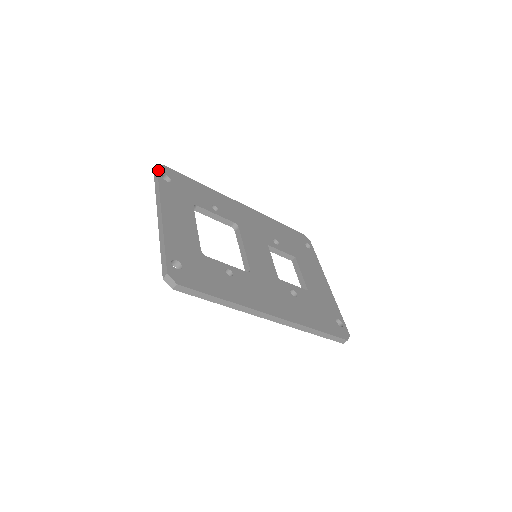
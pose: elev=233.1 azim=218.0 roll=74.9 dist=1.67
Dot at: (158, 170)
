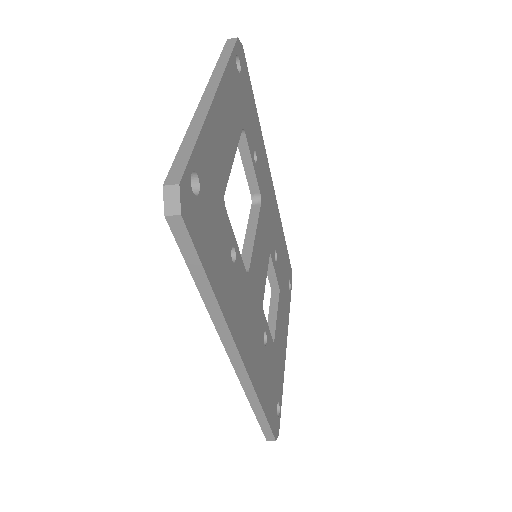
Dot at: (237, 43)
